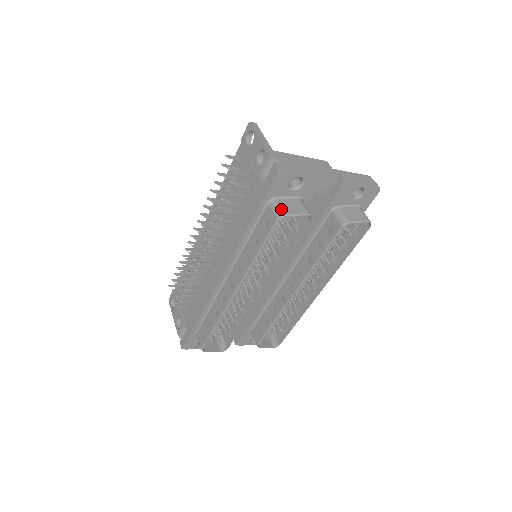
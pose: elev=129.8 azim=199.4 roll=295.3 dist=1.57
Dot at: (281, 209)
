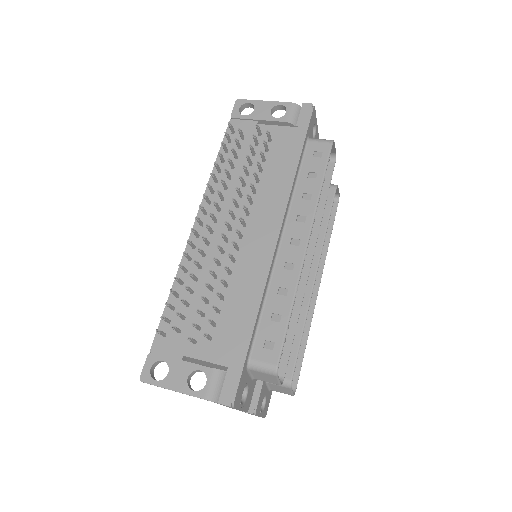
Dot at: (325, 139)
